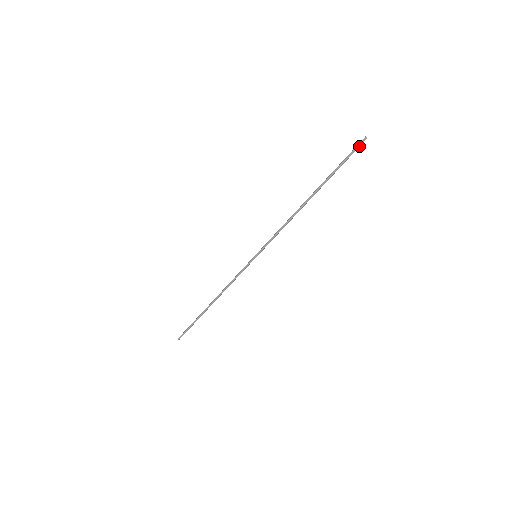
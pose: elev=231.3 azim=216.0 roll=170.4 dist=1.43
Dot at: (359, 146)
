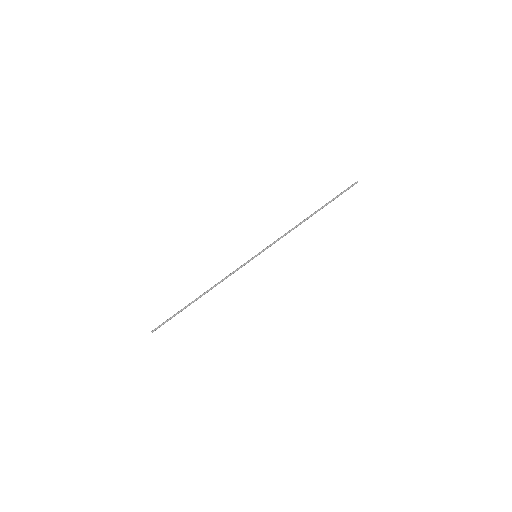
Dot at: (352, 186)
